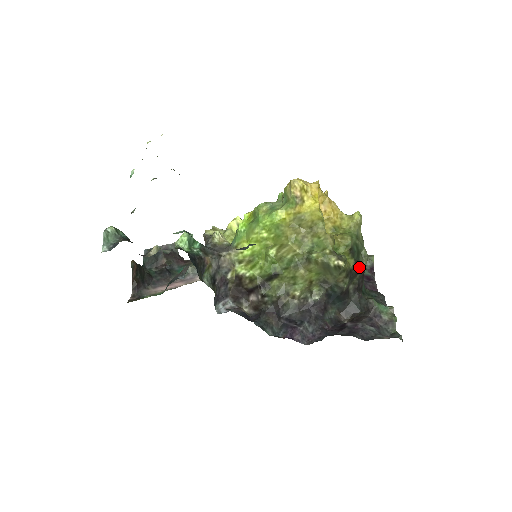
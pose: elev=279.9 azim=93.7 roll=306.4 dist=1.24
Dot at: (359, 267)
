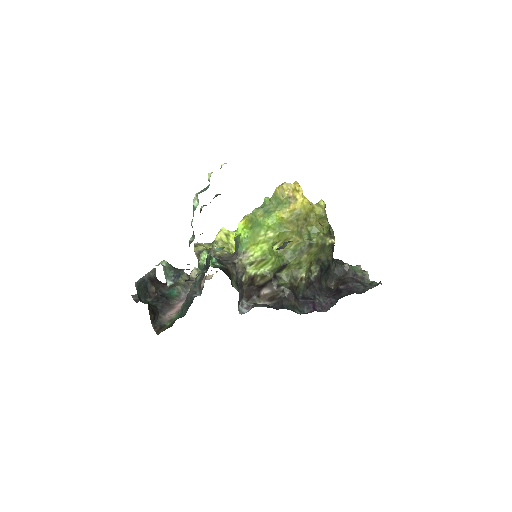
Dot at: occluded
